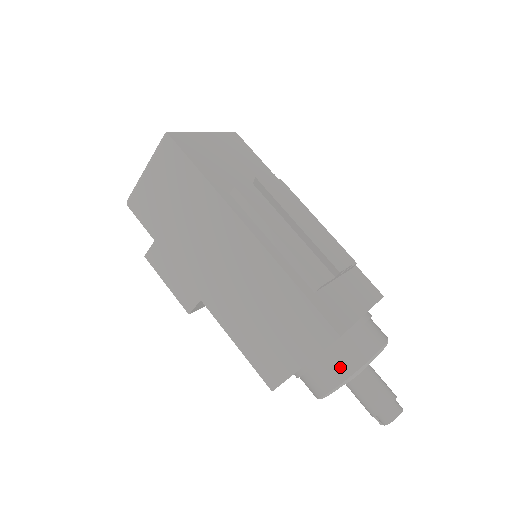
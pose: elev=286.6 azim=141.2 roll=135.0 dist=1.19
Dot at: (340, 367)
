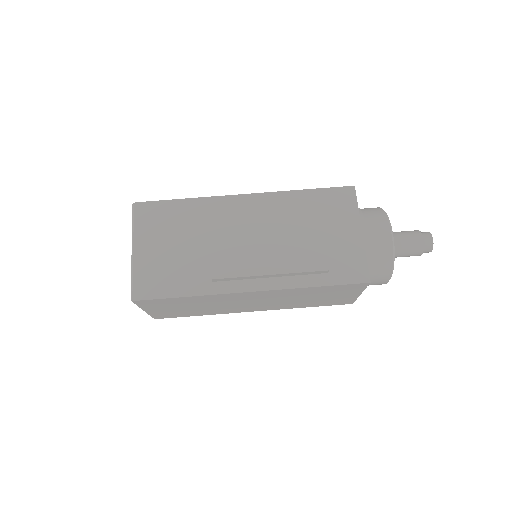
Dot at: (381, 276)
